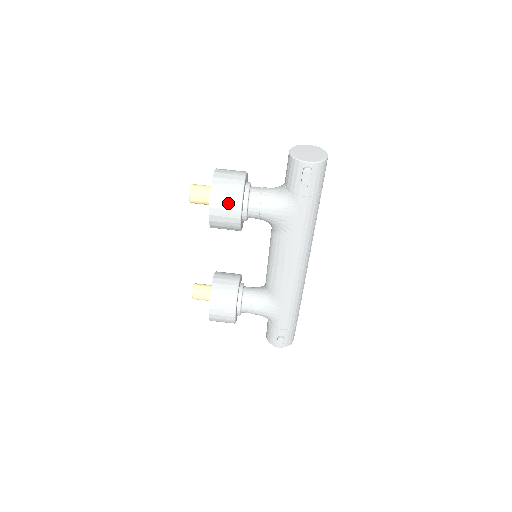
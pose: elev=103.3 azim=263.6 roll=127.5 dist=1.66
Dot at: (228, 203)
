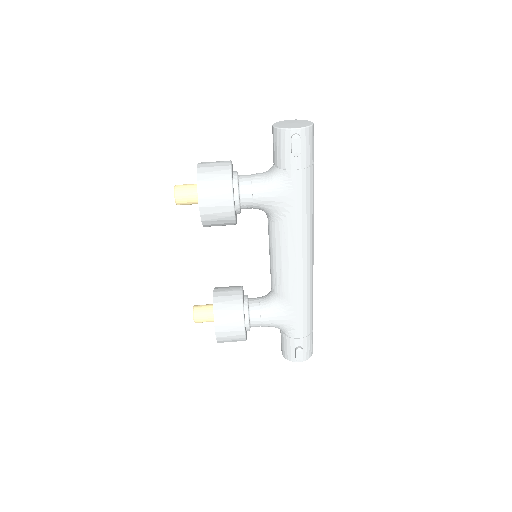
Dot at: (218, 190)
